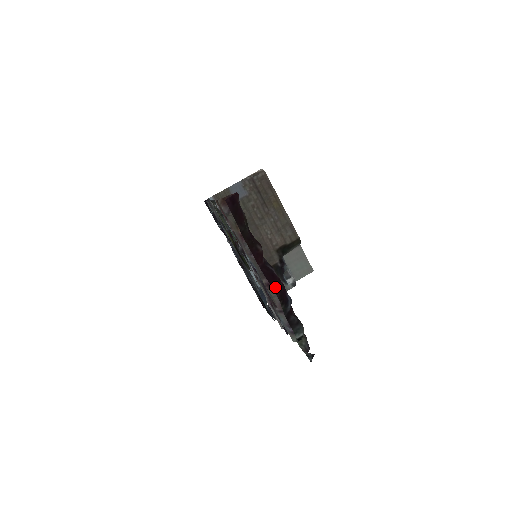
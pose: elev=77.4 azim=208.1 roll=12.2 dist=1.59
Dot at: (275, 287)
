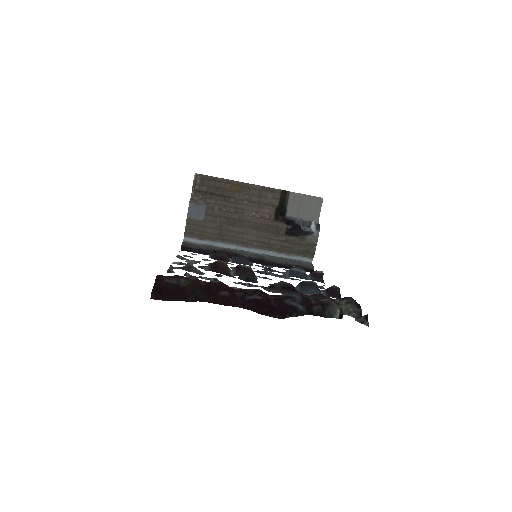
Dot at: (268, 313)
